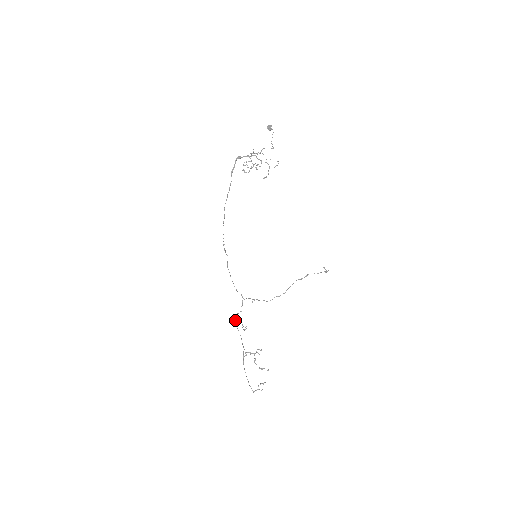
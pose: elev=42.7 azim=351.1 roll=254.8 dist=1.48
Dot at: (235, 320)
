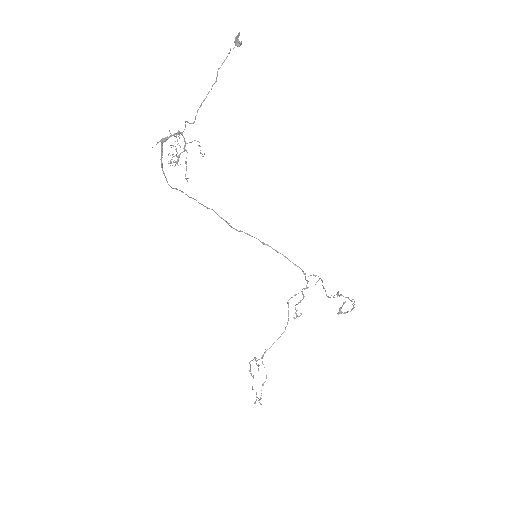
Dot at: occluded
